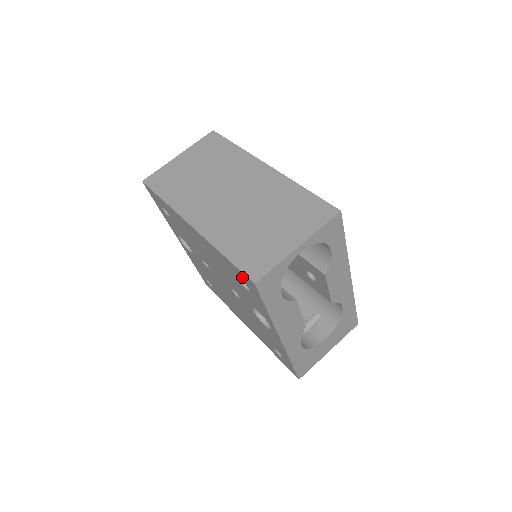
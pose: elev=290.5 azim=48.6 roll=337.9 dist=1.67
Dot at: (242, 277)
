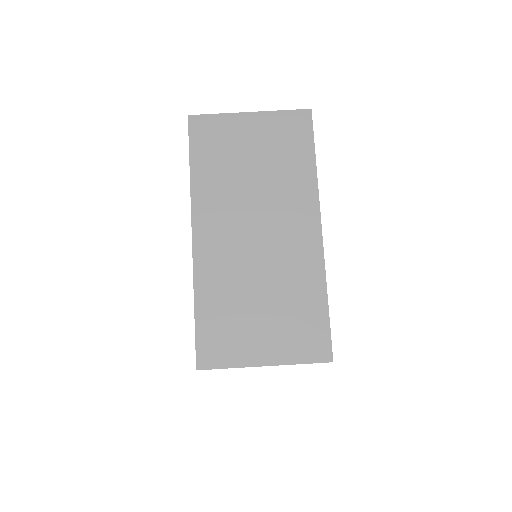
Dot at: occluded
